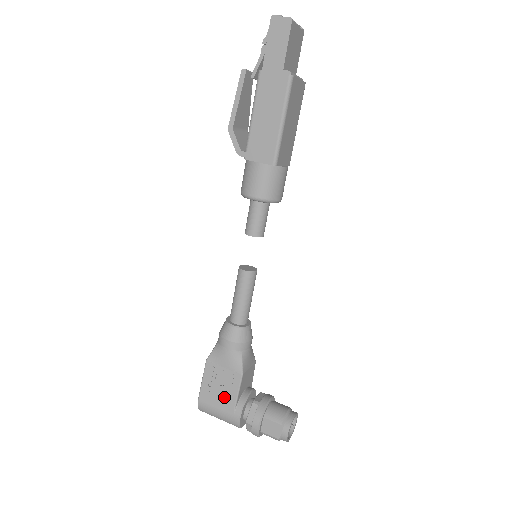
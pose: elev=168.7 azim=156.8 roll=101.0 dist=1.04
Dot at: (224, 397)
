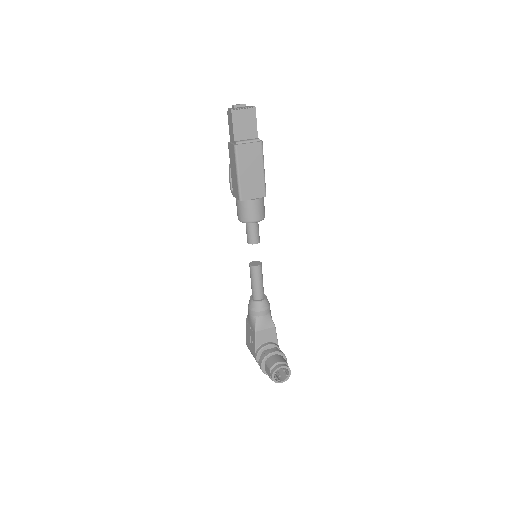
Dot at: (252, 344)
